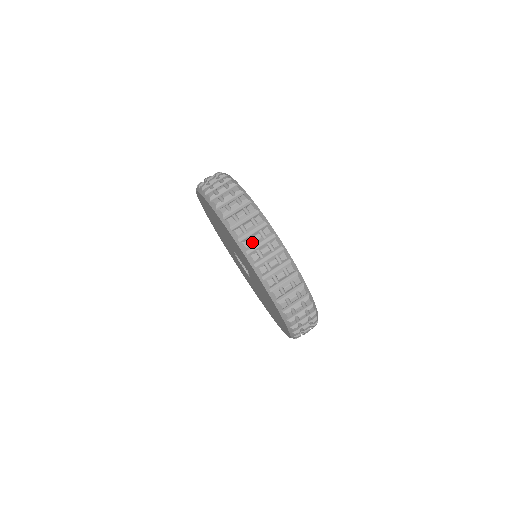
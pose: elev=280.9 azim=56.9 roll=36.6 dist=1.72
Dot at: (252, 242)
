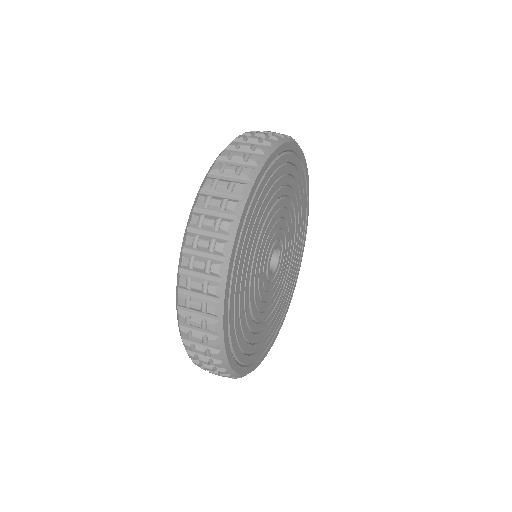
Dot at: (208, 203)
